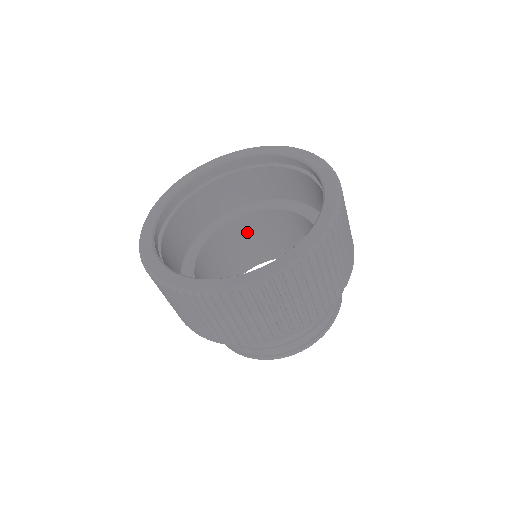
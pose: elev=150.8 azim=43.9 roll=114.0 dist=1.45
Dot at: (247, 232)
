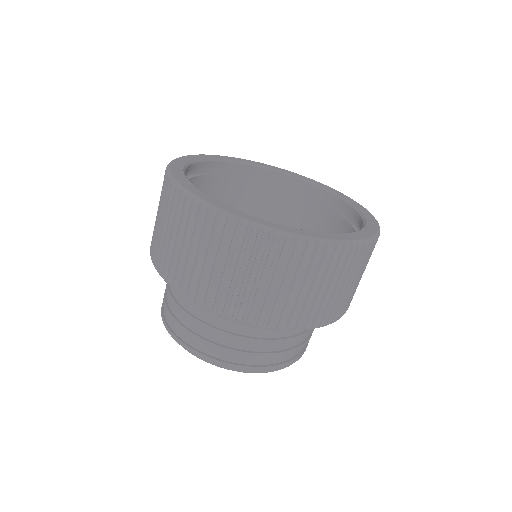
Dot at: occluded
